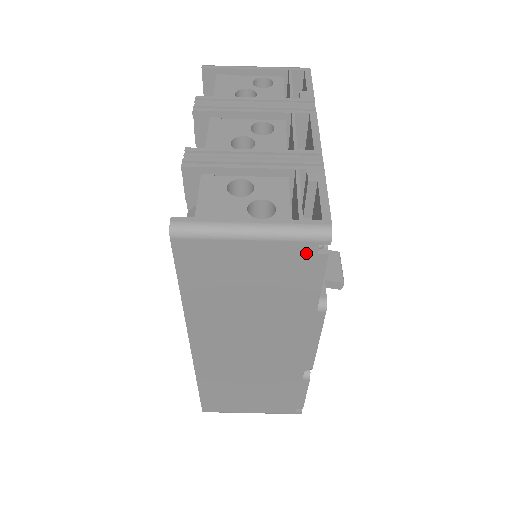
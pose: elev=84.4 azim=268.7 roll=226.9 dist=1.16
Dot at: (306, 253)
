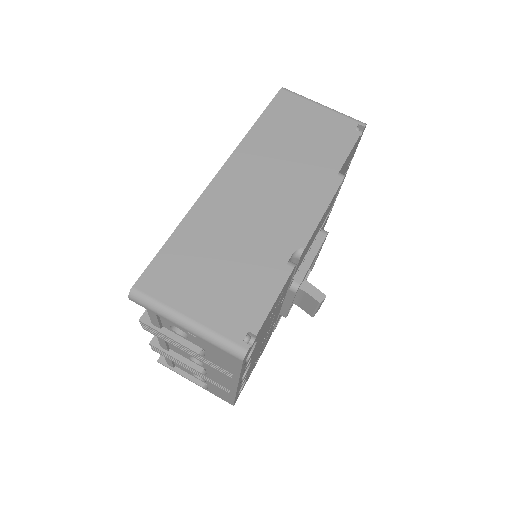
Dot at: (349, 127)
